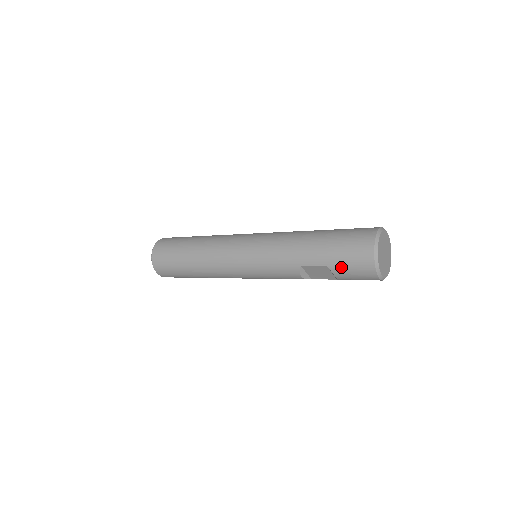
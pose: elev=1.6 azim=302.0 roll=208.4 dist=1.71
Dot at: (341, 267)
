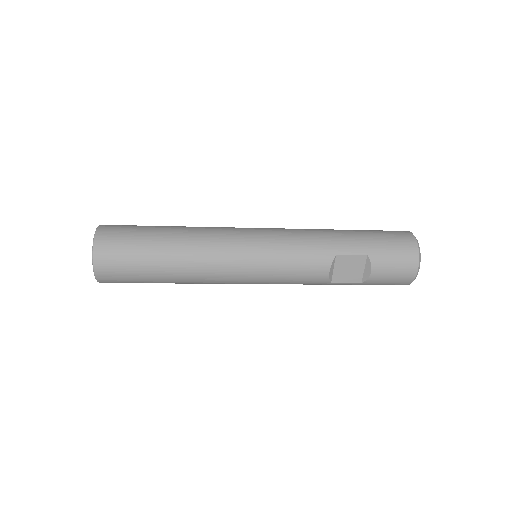
Dot at: (383, 257)
